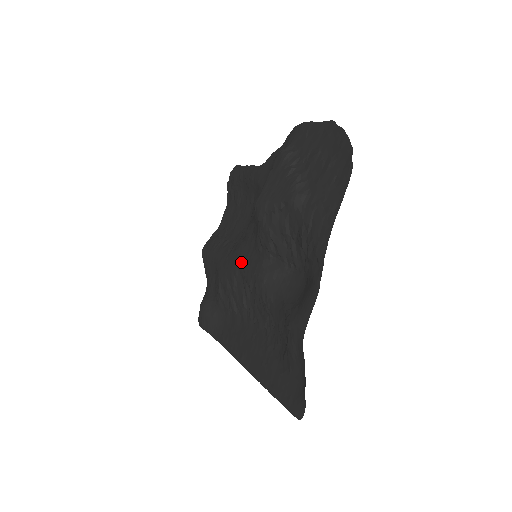
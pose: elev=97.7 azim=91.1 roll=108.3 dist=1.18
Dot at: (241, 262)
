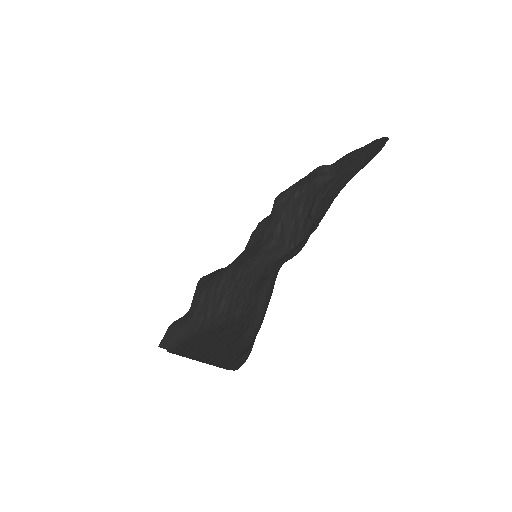
Dot at: (238, 261)
